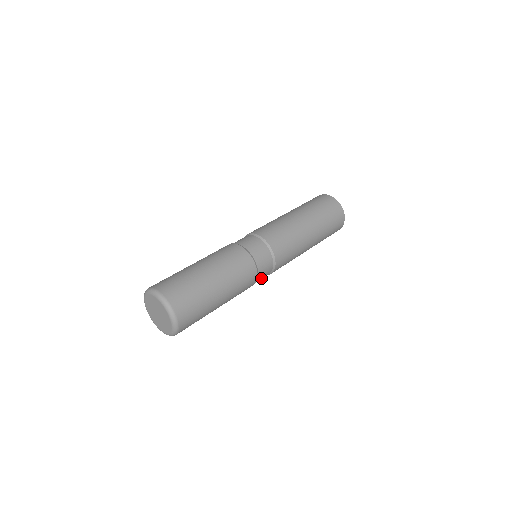
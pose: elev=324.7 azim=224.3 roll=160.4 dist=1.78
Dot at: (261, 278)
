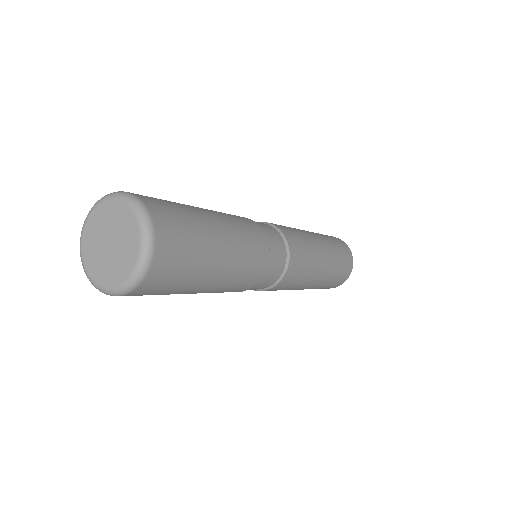
Dot at: (262, 284)
